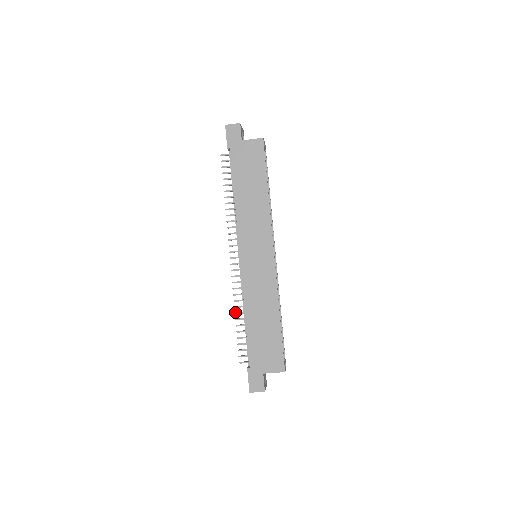
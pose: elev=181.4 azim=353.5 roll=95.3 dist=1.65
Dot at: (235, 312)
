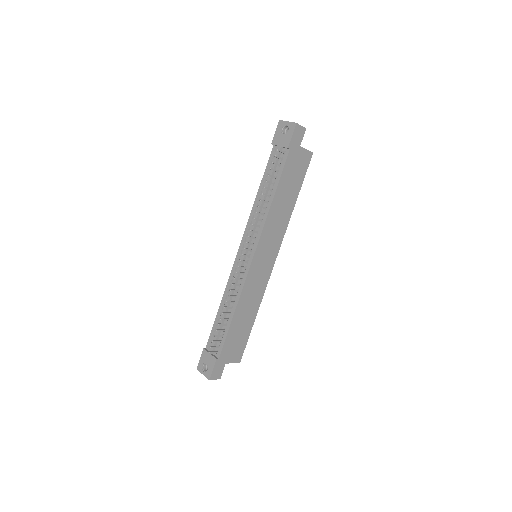
Dot at: (224, 306)
